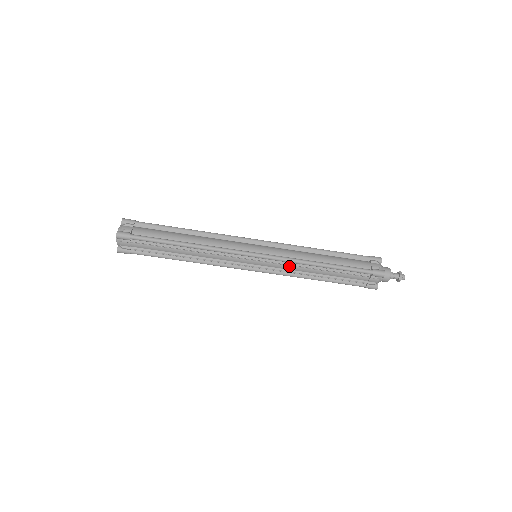
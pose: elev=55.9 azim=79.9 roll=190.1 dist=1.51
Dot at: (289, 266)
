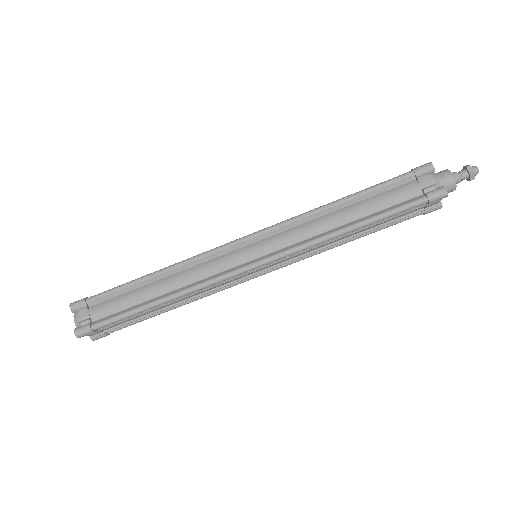
Dot at: (306, 250)
